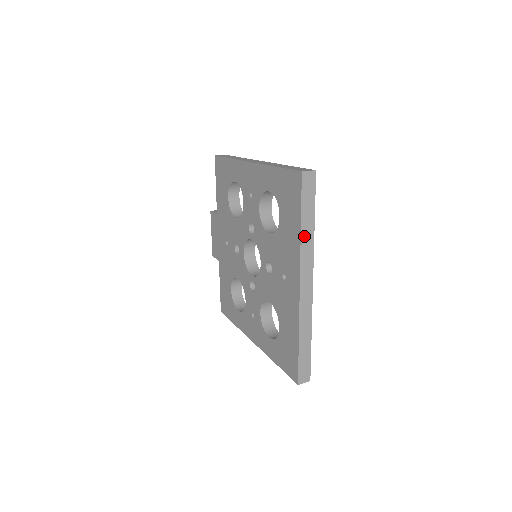
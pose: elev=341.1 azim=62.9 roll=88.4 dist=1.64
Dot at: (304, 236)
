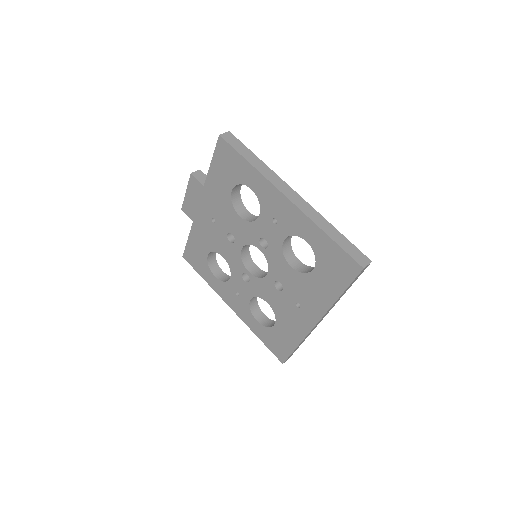
Dot at: (338, 299)
